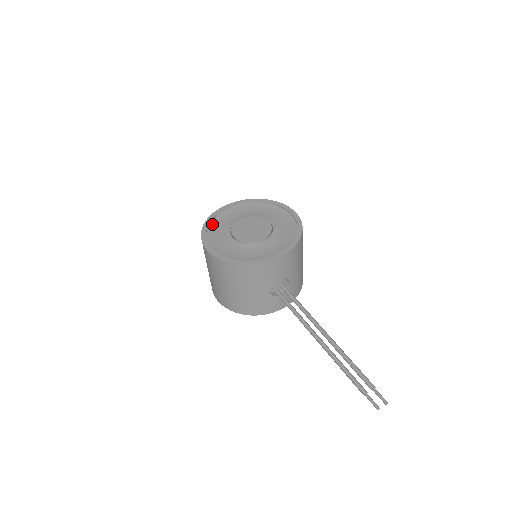
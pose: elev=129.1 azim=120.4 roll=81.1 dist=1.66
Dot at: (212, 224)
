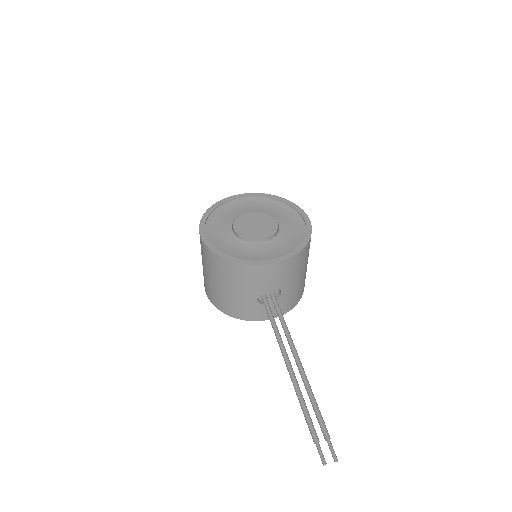
Dot at: (218, 210)
